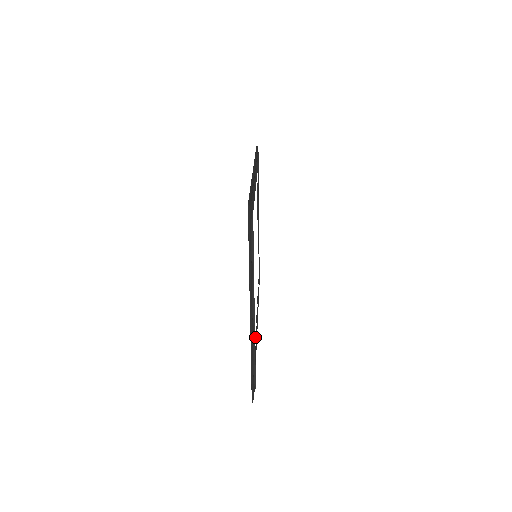
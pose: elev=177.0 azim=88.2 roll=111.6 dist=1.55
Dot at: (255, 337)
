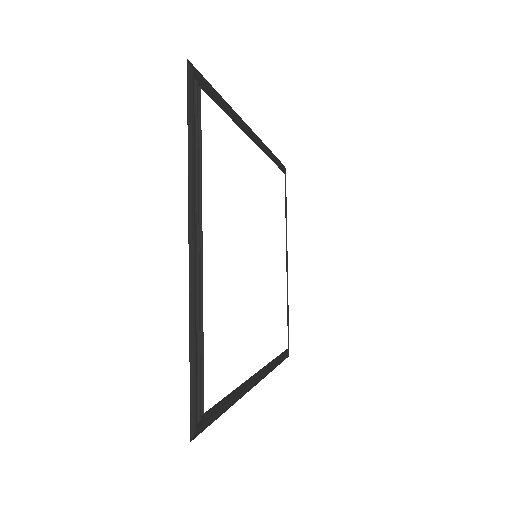
Dot at: (251, 387)
